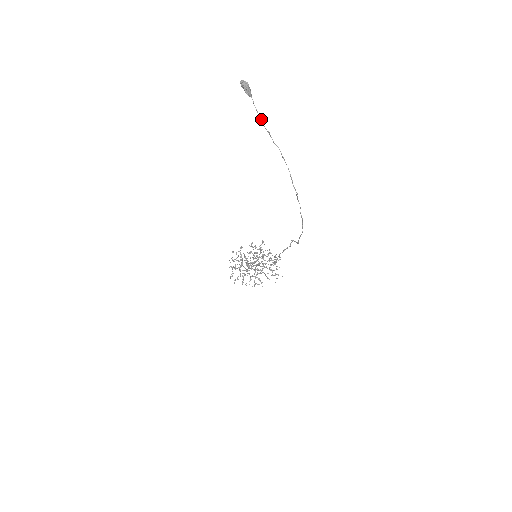
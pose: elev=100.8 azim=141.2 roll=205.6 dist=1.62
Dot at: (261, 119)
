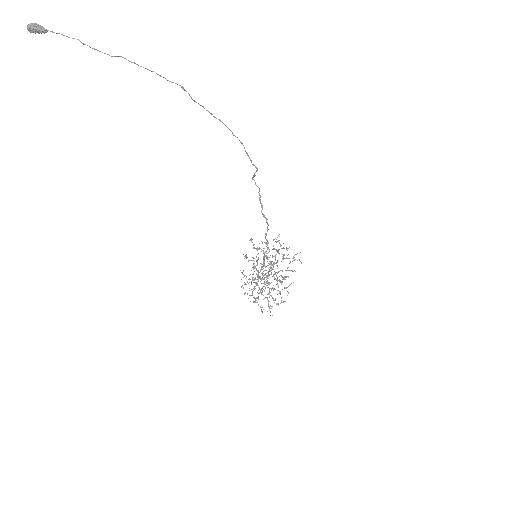
Dot at: (72, 38)
